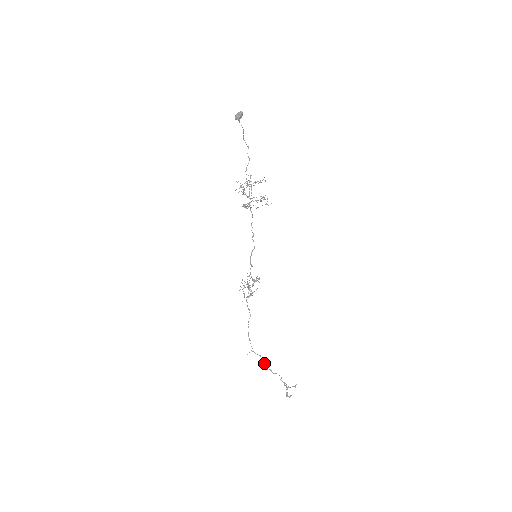
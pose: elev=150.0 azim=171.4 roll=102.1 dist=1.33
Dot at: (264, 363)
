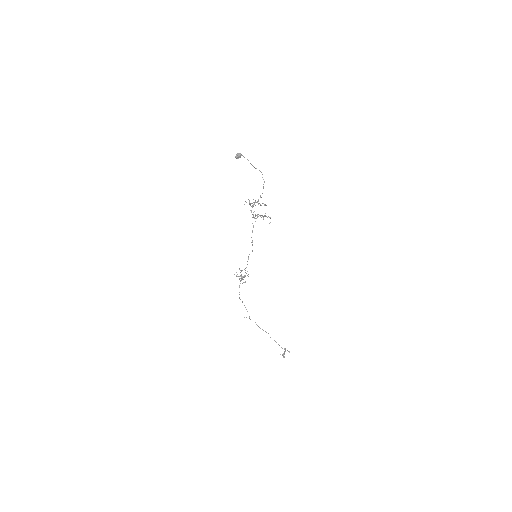
Dot at: (260, 328)
